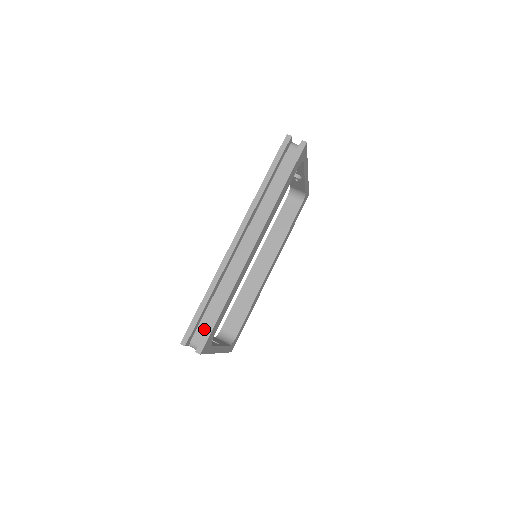
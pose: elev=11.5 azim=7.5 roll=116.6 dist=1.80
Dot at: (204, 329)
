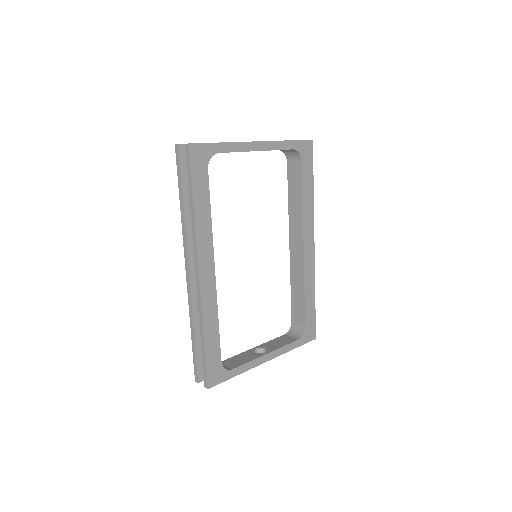
Dot at: occluded
